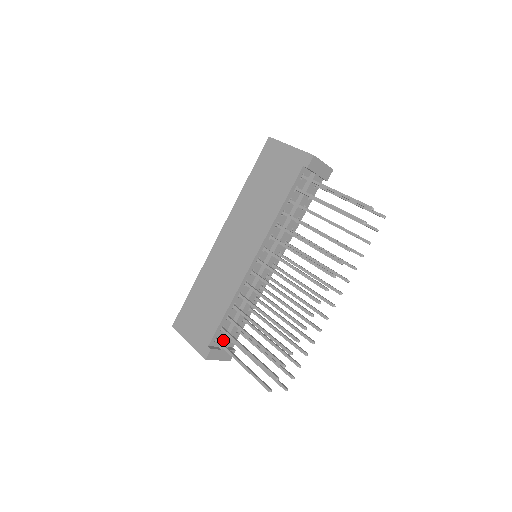
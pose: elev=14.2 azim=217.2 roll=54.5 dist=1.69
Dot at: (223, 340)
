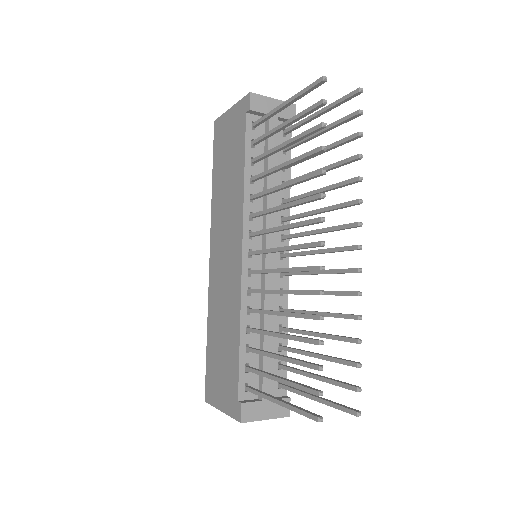
Dot at: (259, 386)
